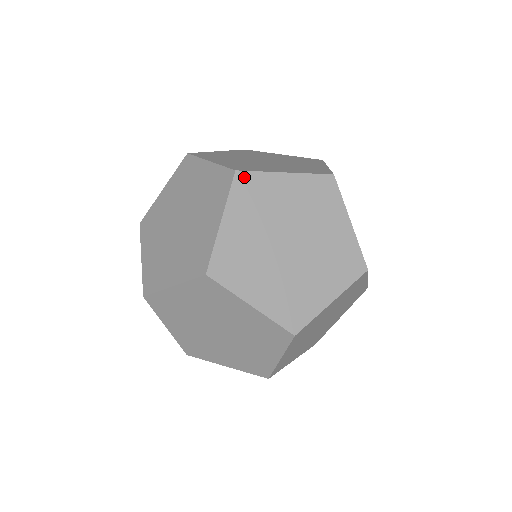
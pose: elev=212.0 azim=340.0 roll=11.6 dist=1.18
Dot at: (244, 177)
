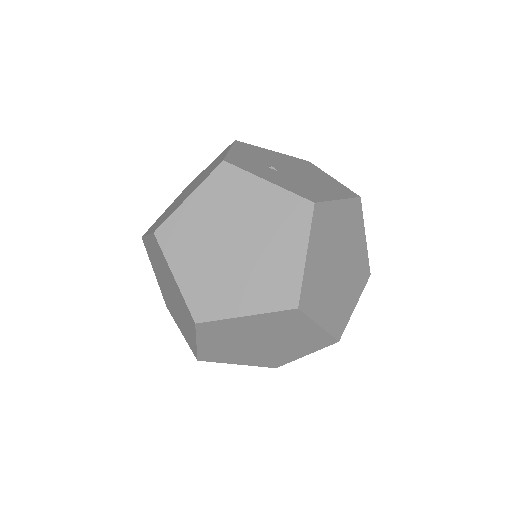
Dot at: (163, 231)
